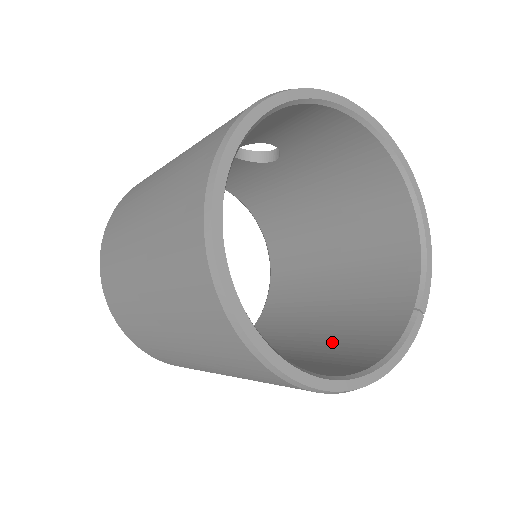
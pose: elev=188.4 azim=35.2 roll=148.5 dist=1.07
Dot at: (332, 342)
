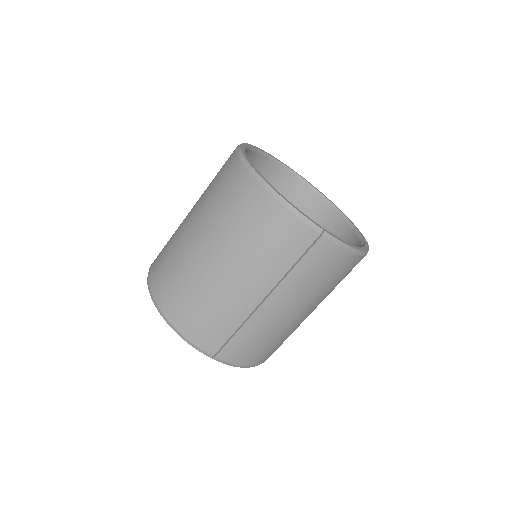
Dot at: occluded
